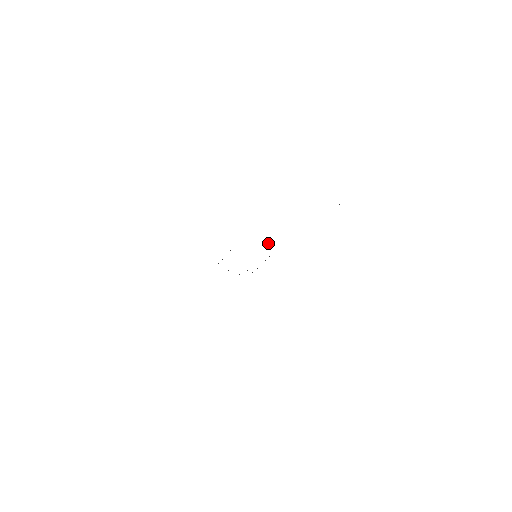
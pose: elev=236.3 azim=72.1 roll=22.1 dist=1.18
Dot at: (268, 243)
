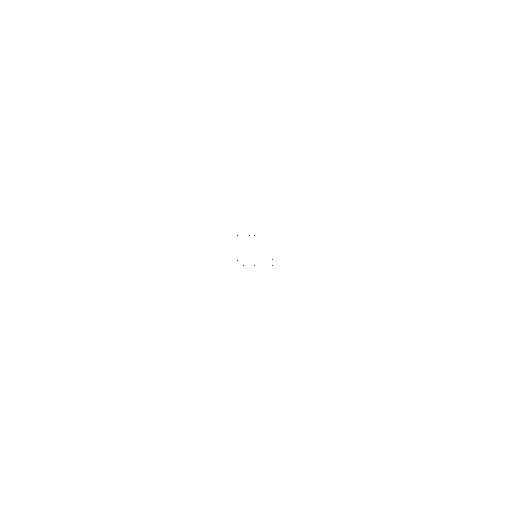
Dot at: occluded
